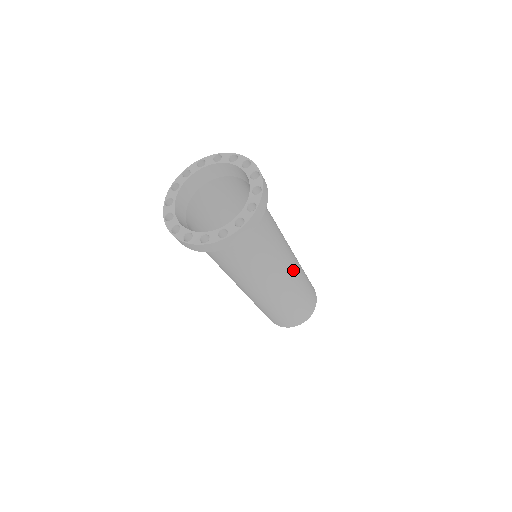
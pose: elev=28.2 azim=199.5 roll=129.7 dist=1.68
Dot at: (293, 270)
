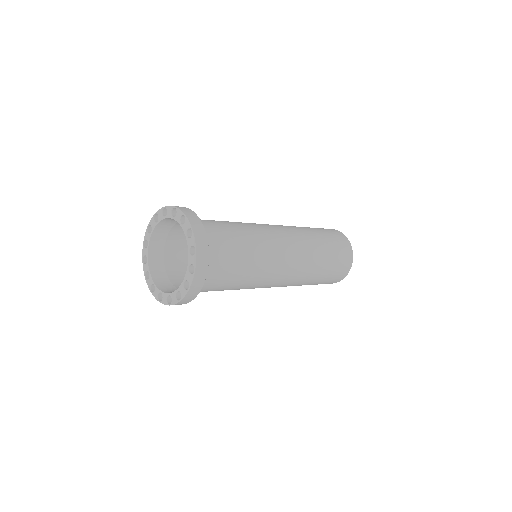
Dot at: (289, 236)
